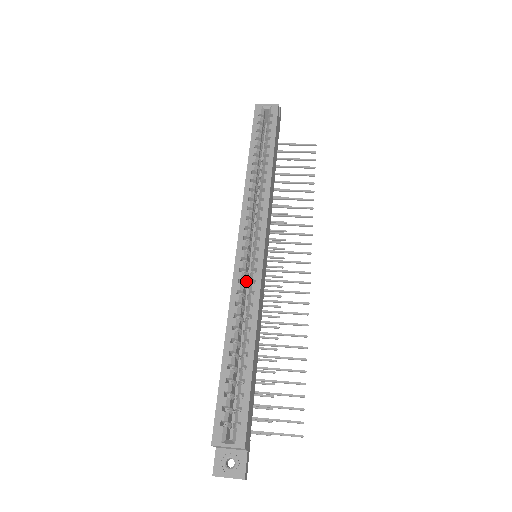
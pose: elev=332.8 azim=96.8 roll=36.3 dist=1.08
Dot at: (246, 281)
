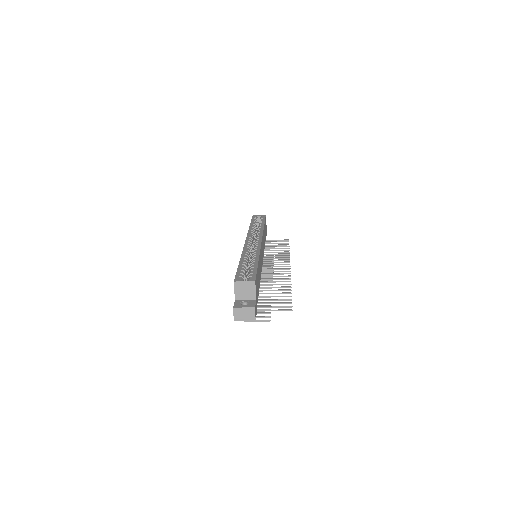
Dot at: occluded
